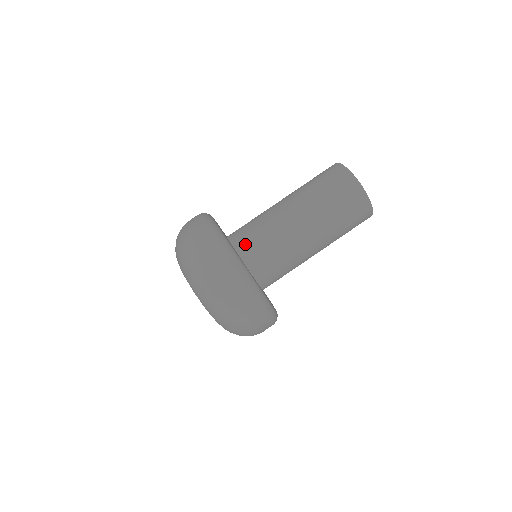
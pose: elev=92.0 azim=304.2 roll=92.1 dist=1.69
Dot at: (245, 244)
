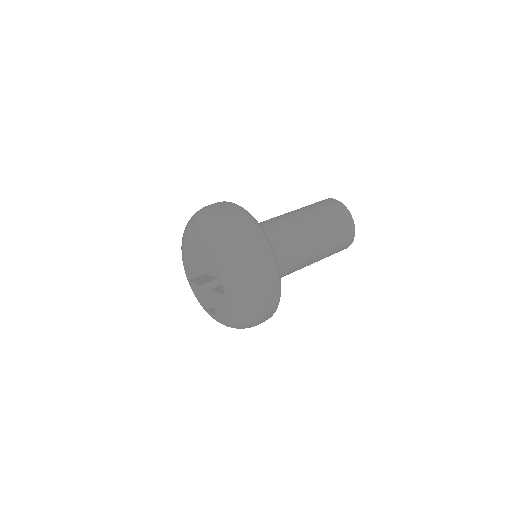
Dot at: occluded
